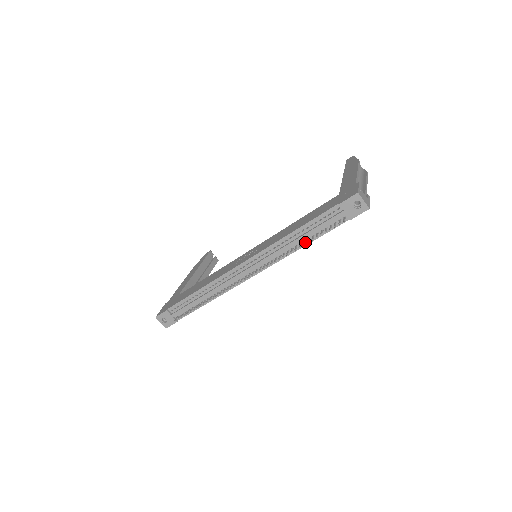
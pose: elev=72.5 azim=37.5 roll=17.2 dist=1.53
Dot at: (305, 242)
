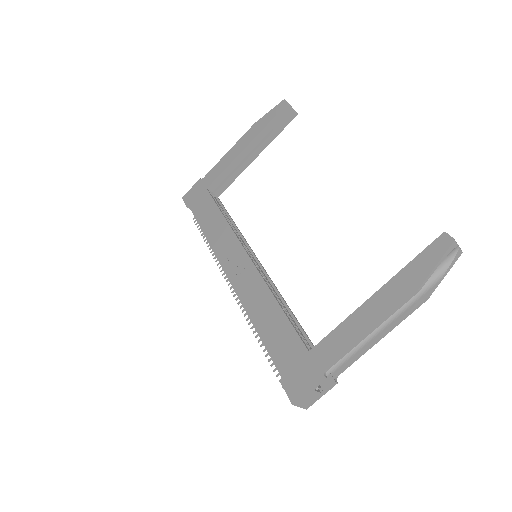
Dot at: occluded
